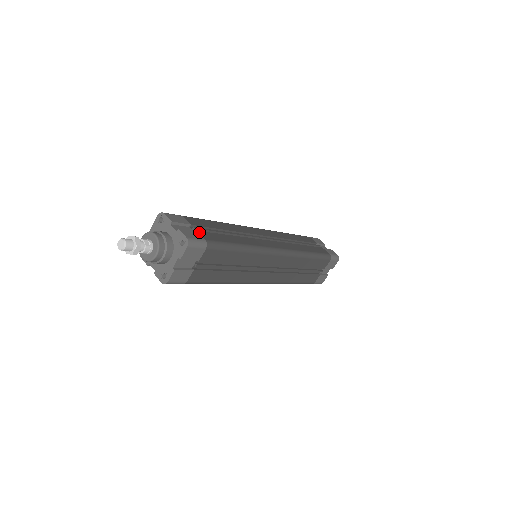
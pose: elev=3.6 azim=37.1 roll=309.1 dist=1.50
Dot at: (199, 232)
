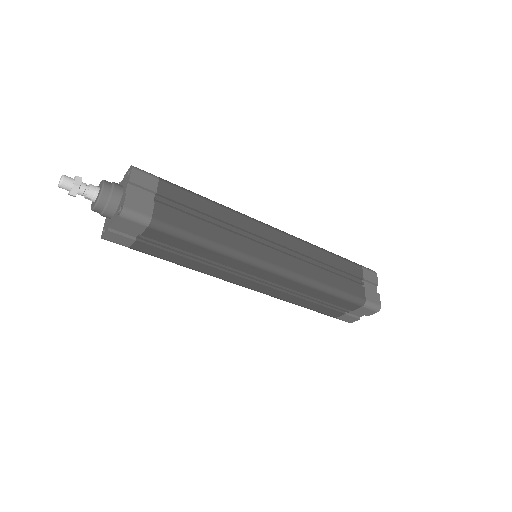
Dot at: occluded
